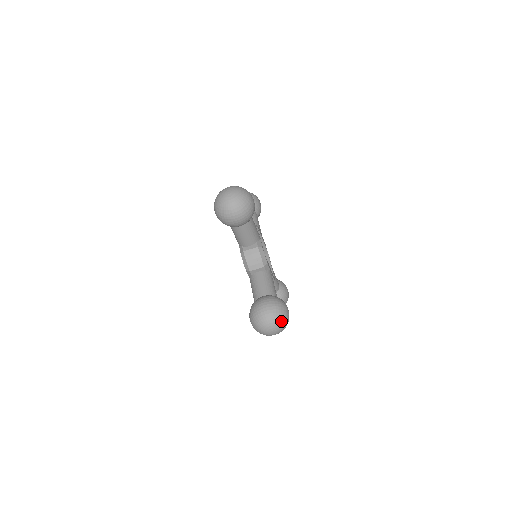
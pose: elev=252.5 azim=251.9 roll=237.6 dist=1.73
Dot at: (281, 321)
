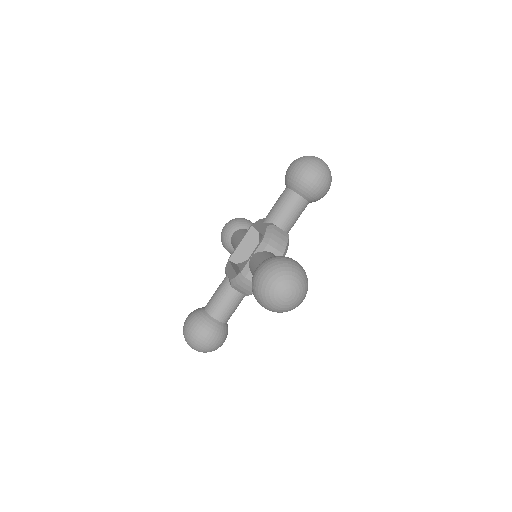
Dot at: (304, 290)
